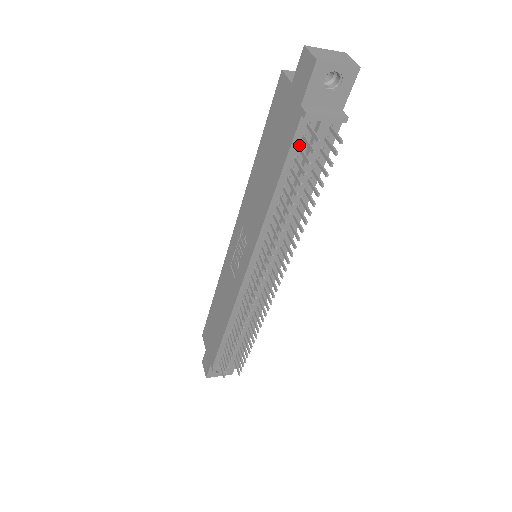
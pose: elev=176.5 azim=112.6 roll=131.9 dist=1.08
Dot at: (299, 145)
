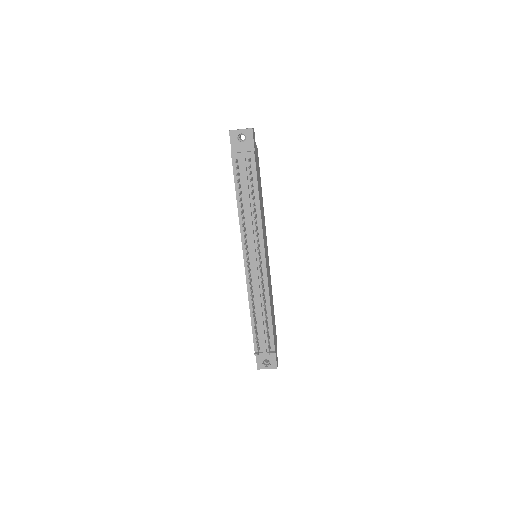
Dot at: (238, 172)
